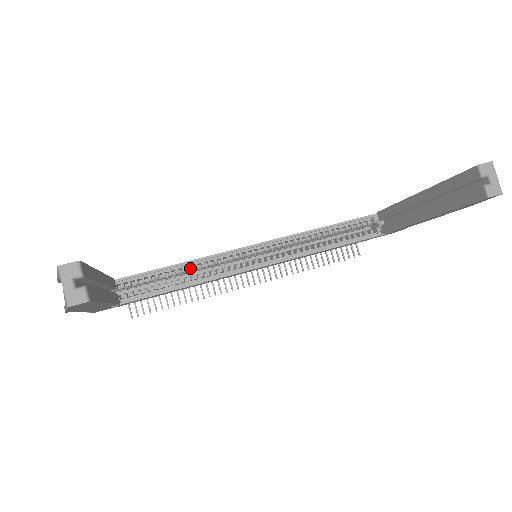
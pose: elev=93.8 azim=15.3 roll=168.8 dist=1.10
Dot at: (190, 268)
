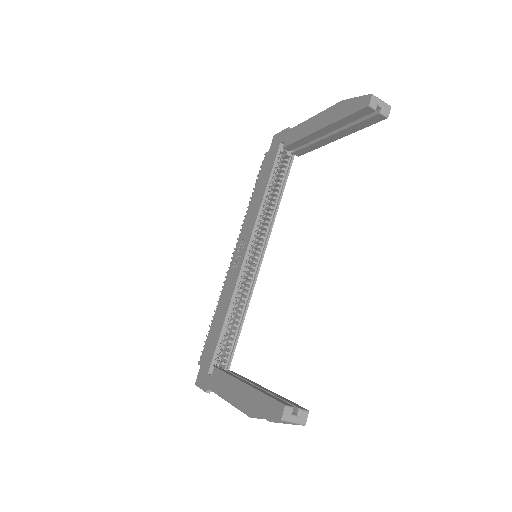
Dot at: (233, 307)
